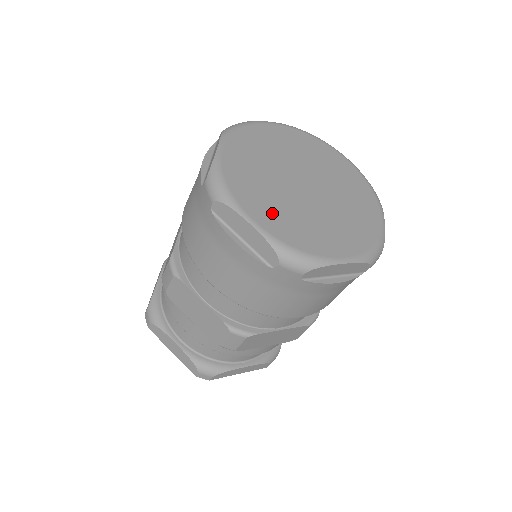
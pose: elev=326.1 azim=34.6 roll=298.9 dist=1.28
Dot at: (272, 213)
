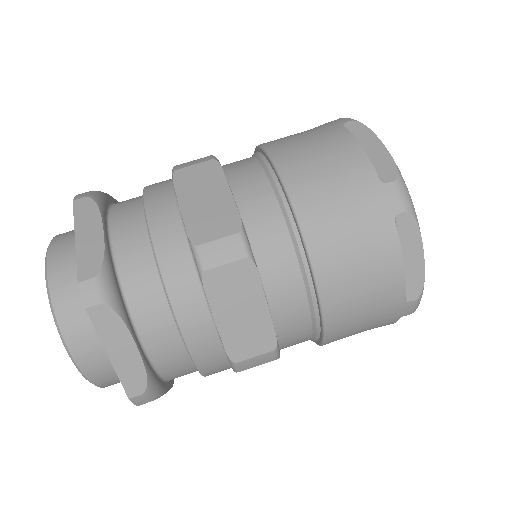
Dot at: occluded
